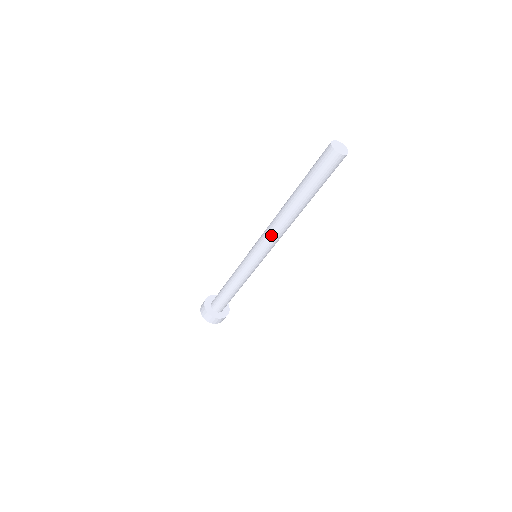
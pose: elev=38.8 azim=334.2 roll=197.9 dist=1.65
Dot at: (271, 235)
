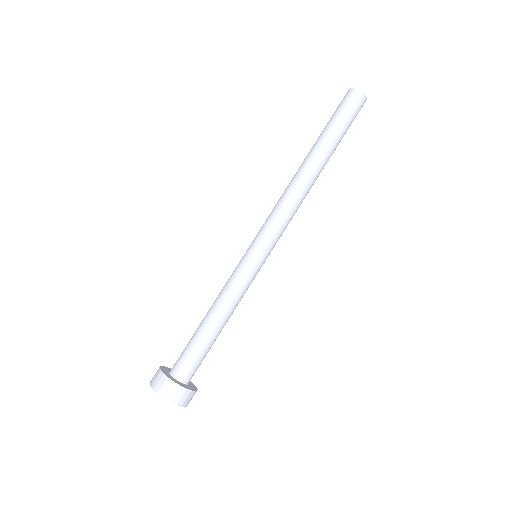
Dot at: (277, 204)
